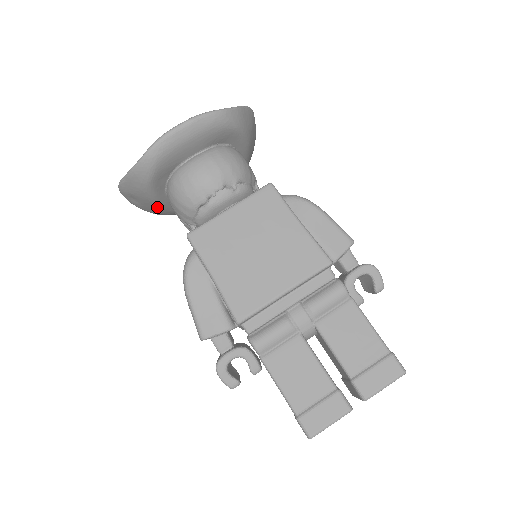
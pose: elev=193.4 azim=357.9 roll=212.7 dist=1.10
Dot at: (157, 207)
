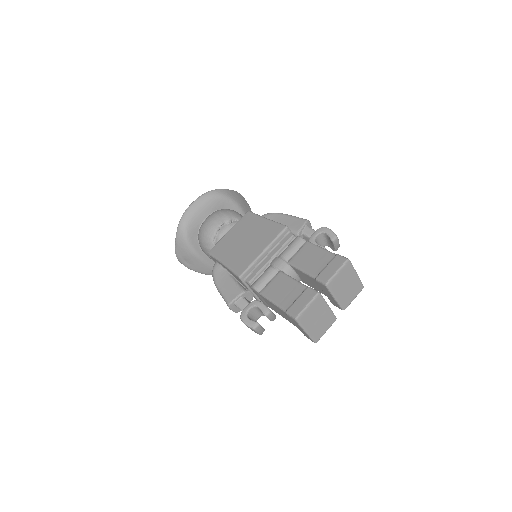
Dot at: (201, 262)
